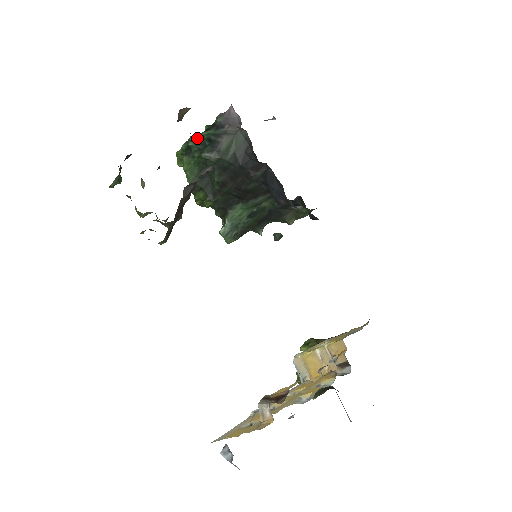
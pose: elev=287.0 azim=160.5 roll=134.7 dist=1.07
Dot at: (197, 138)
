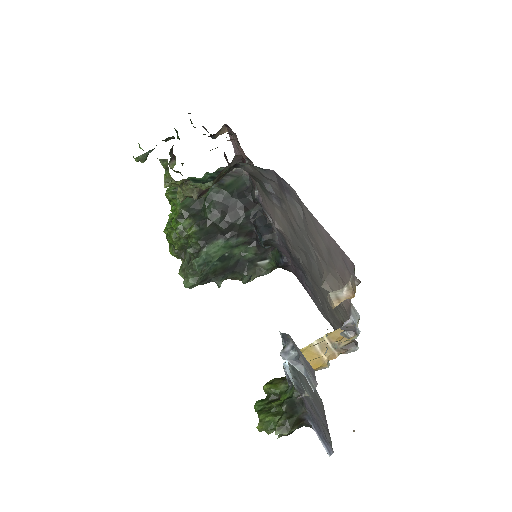
Dot at: (195, 179)
